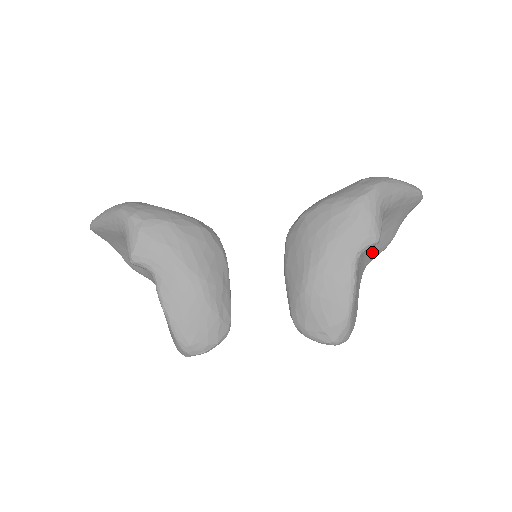
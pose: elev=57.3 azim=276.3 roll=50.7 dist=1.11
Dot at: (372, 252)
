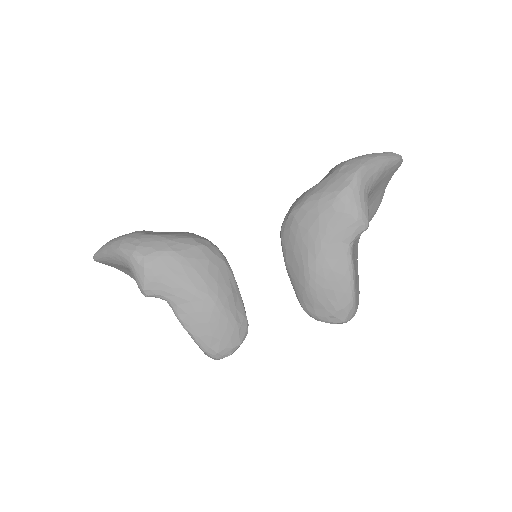
Dot at: occluded
